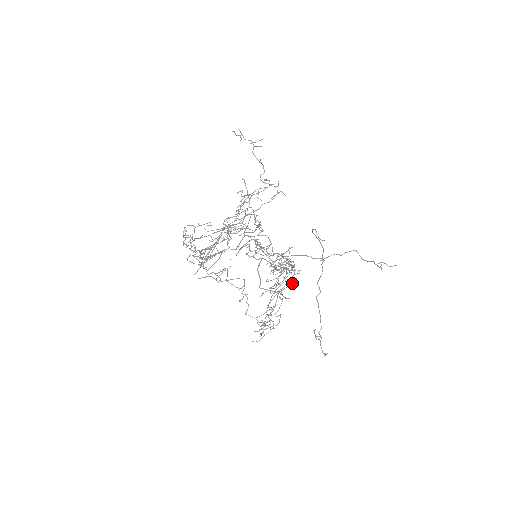
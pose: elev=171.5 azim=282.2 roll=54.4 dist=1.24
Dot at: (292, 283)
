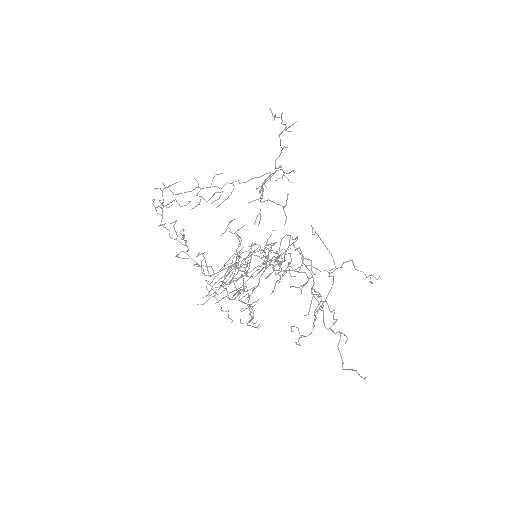
Dot at: occluded
